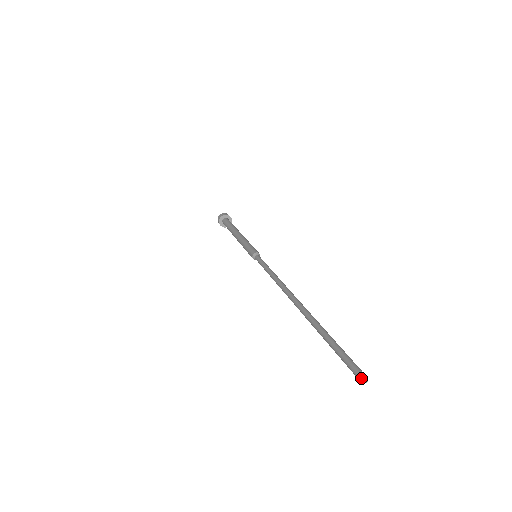
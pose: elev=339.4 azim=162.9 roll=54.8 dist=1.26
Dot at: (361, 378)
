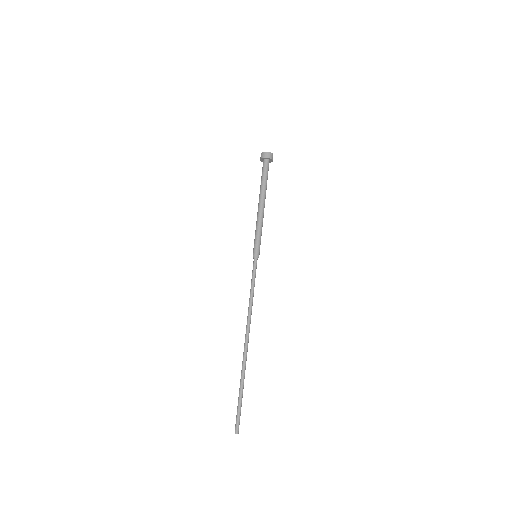
Dot at: occluded
